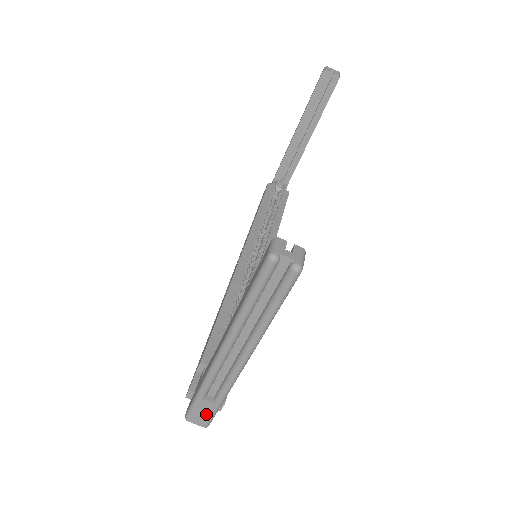
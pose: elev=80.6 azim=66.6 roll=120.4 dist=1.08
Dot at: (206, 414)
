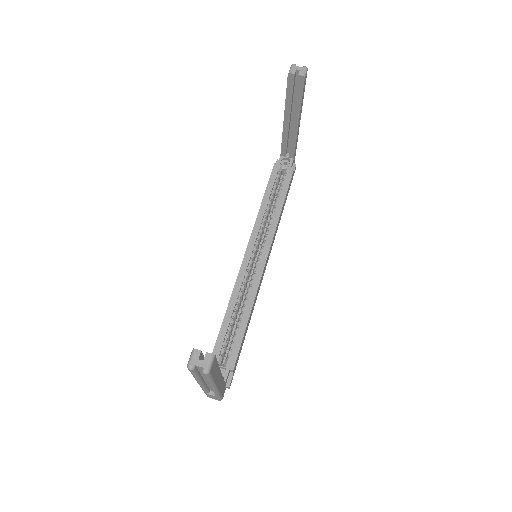
Dot at: (215, 398)
